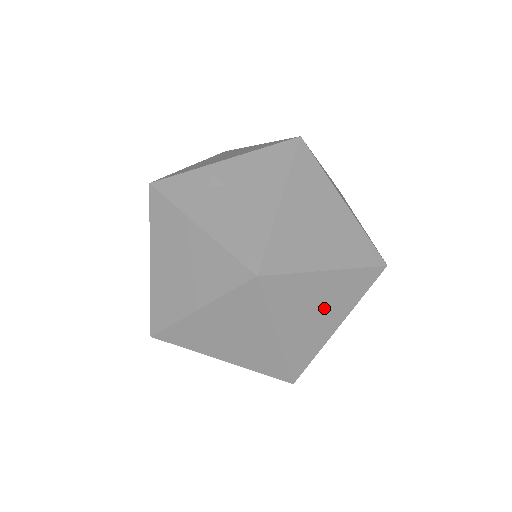
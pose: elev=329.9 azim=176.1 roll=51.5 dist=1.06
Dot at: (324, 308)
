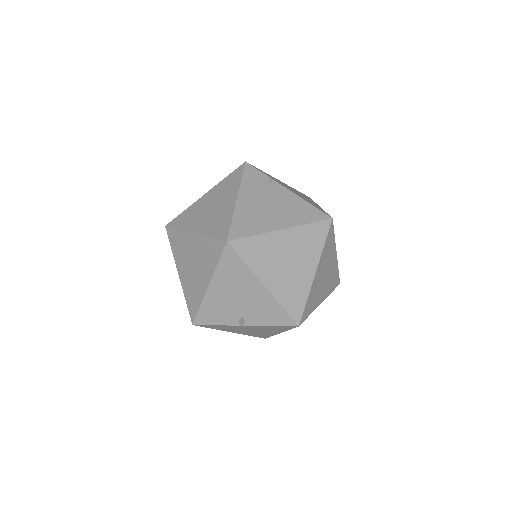
Dot at: (216, 203)
